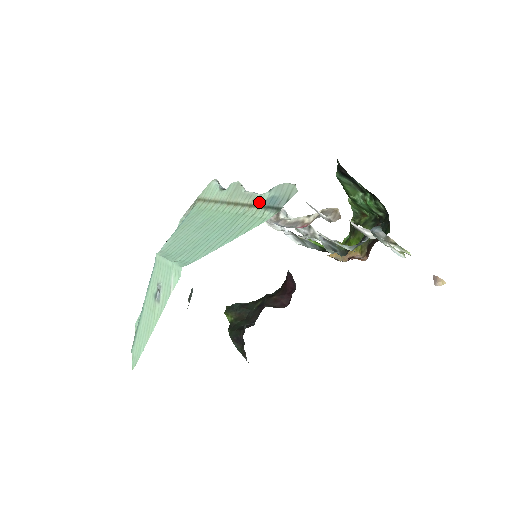
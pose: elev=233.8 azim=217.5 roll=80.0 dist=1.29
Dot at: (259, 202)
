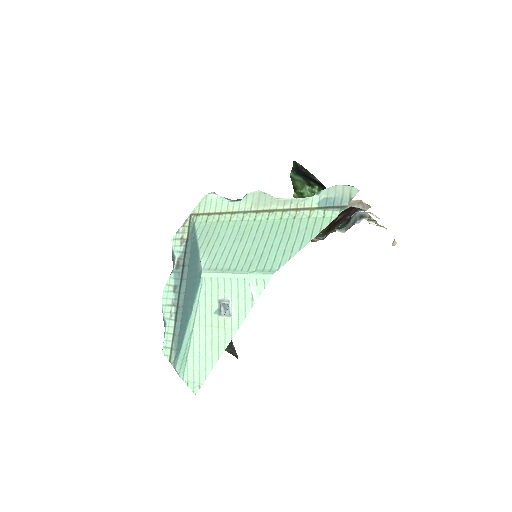
Dot at: (309, 205)
